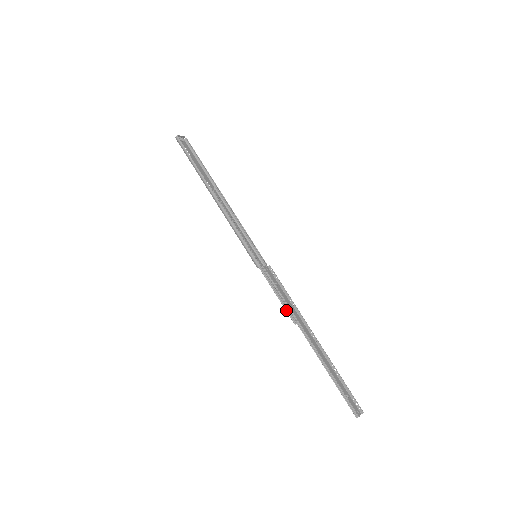
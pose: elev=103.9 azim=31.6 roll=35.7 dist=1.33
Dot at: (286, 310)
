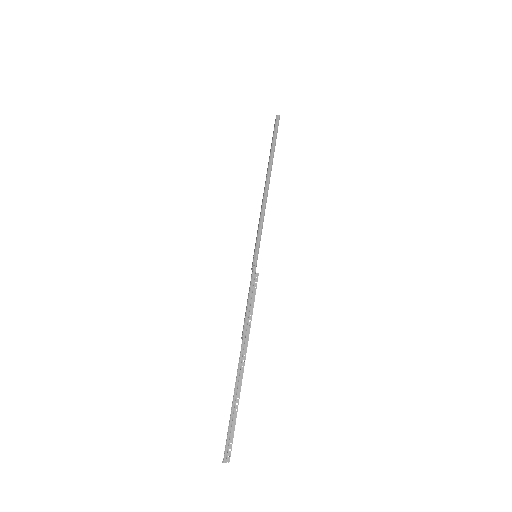
Dot at: (246, 319)
